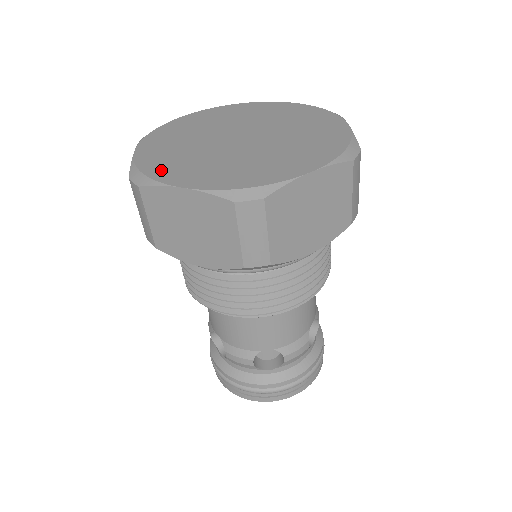
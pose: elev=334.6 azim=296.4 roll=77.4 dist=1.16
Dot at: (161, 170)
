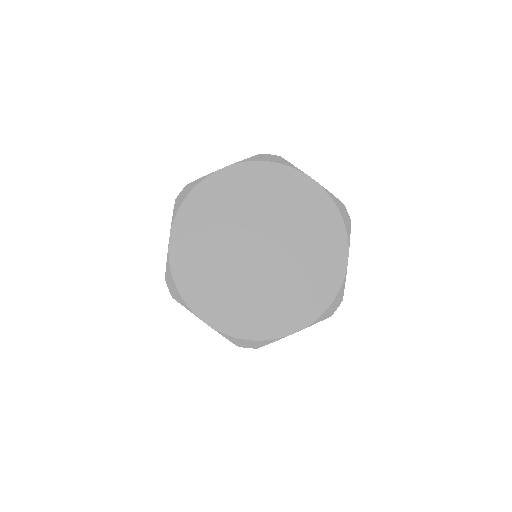
Dot at: (258, 328)
